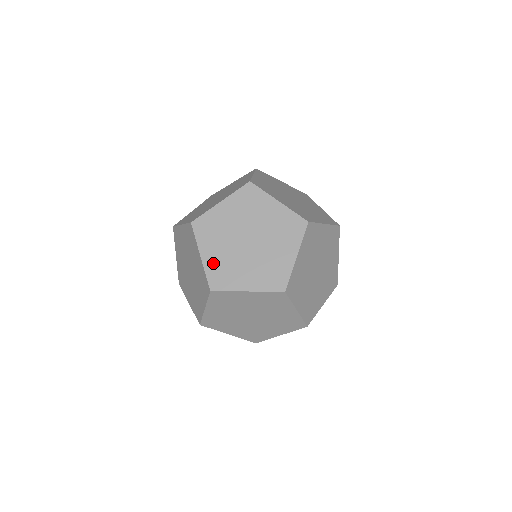
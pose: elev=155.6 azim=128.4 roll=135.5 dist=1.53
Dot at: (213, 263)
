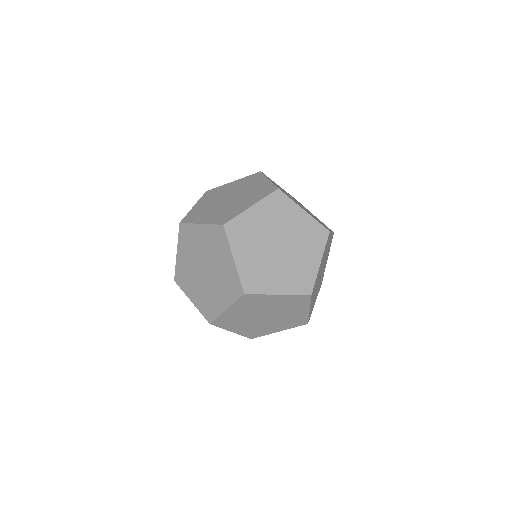
Dot at: (181, 264)
